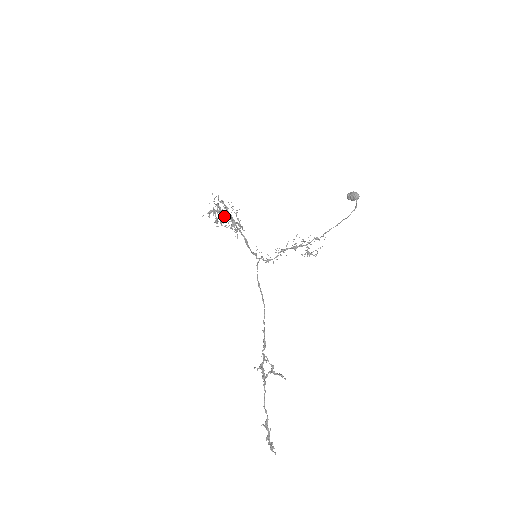
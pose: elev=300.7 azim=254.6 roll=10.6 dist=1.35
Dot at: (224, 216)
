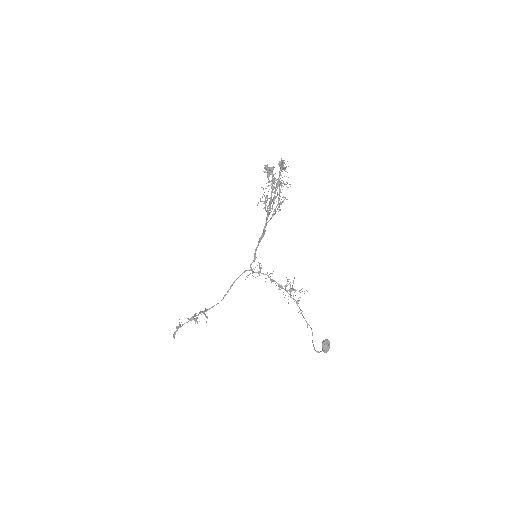
Dot at: (266, 200)
